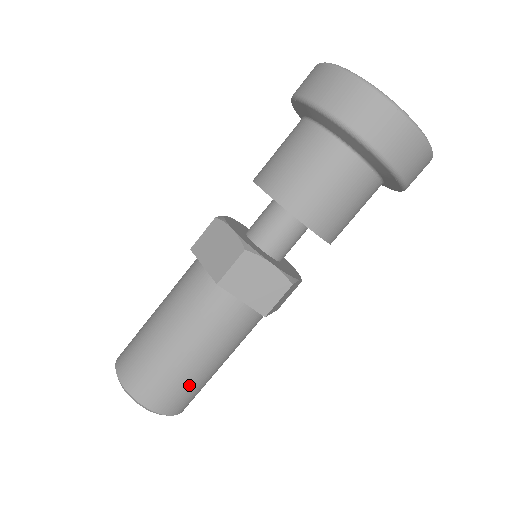
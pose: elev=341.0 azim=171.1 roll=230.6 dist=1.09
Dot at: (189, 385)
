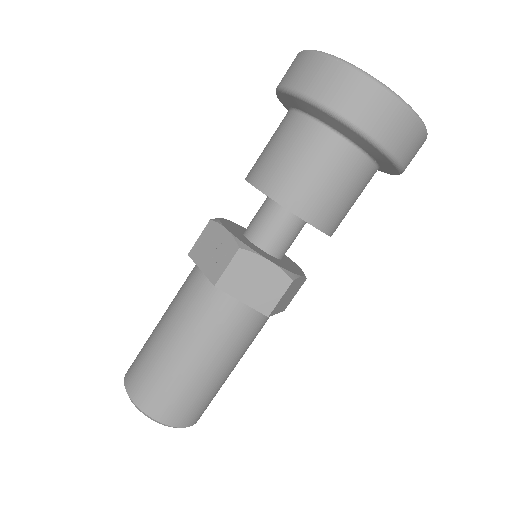
Dot at: occluded
